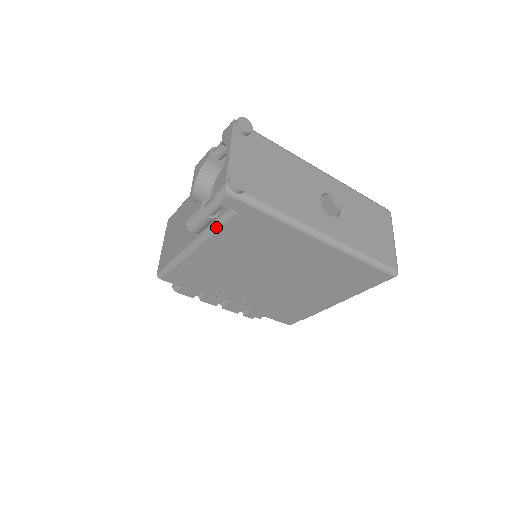
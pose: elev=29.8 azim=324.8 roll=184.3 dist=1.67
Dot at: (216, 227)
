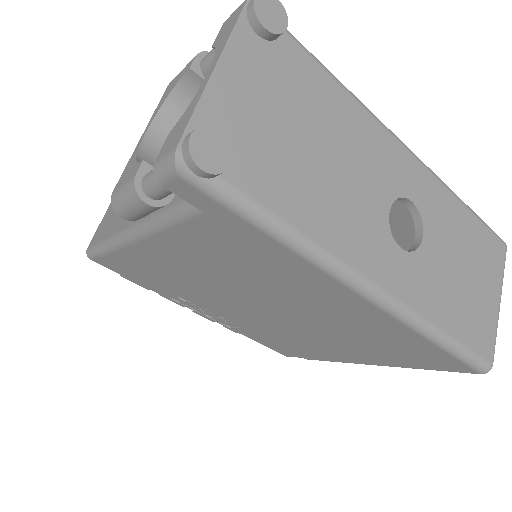
Dot at: (164, 222)
